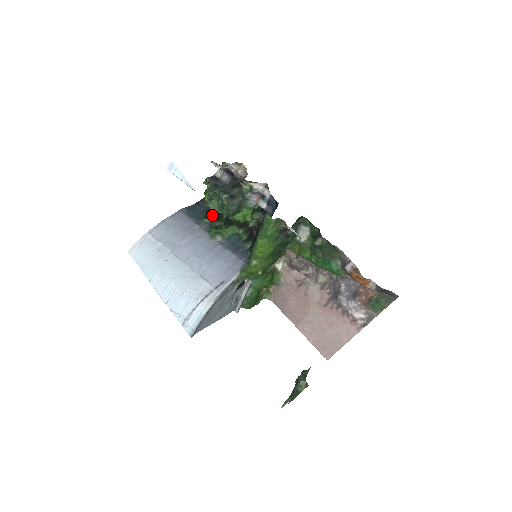
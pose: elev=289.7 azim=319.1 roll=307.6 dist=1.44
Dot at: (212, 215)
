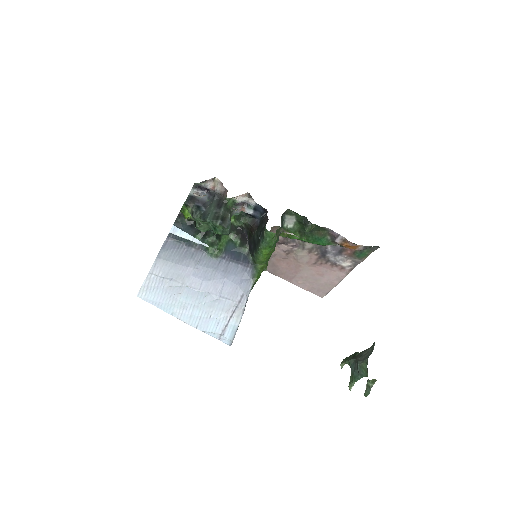
Dot at: (198, 230)
